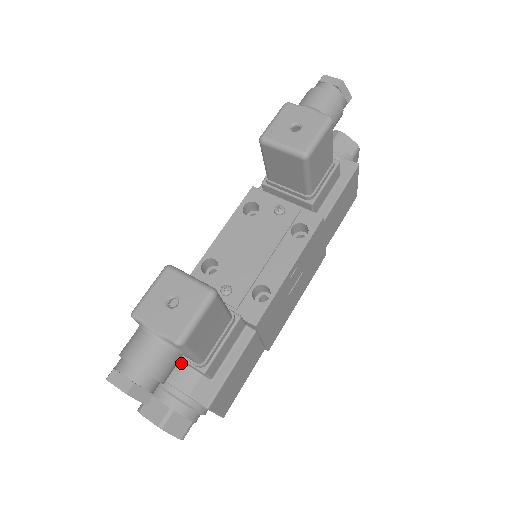
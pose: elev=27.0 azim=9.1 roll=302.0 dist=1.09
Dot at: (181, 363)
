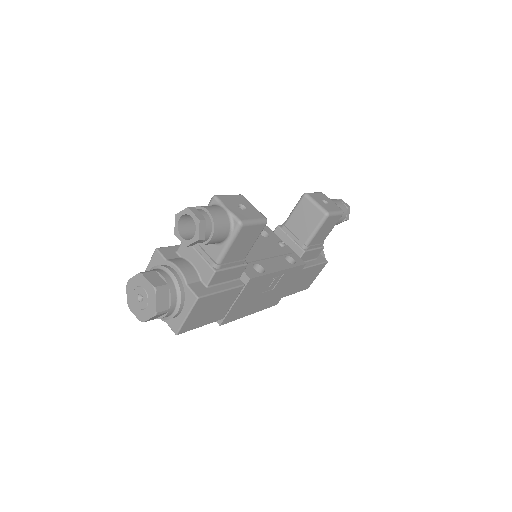
Dot at: (191, 265)
